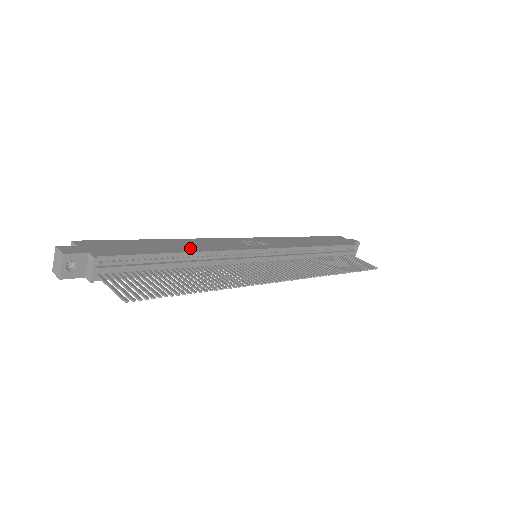
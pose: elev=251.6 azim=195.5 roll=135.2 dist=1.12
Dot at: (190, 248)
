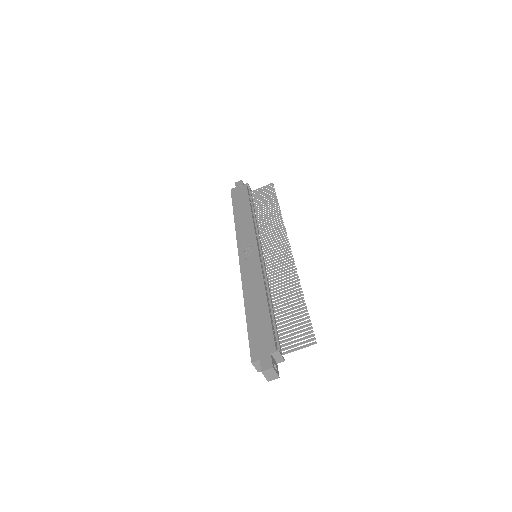
Dot at: (260, 294)
